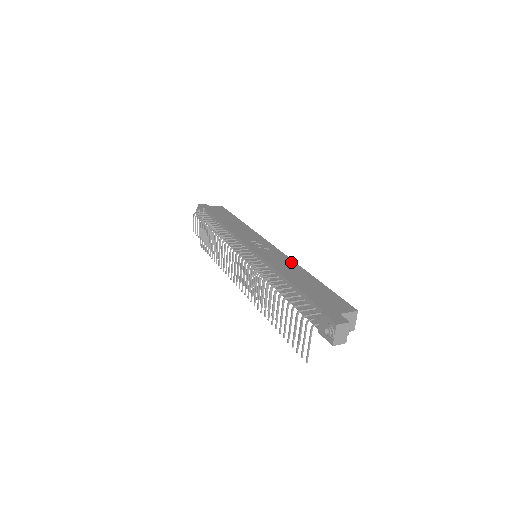
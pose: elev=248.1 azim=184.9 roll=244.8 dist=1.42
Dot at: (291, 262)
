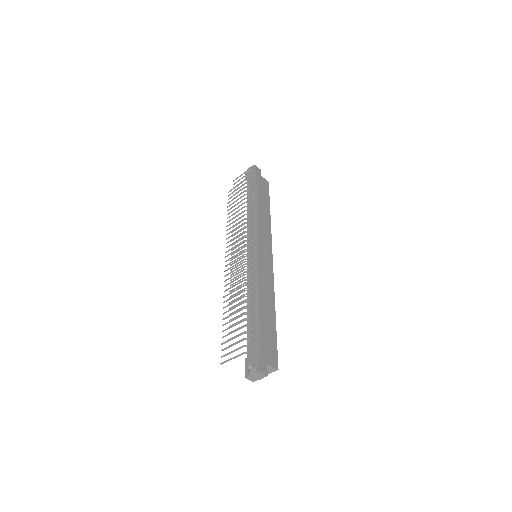
Dot at: (272, 289)
